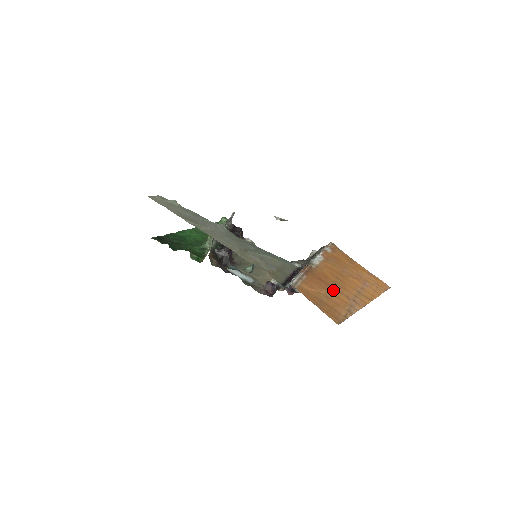
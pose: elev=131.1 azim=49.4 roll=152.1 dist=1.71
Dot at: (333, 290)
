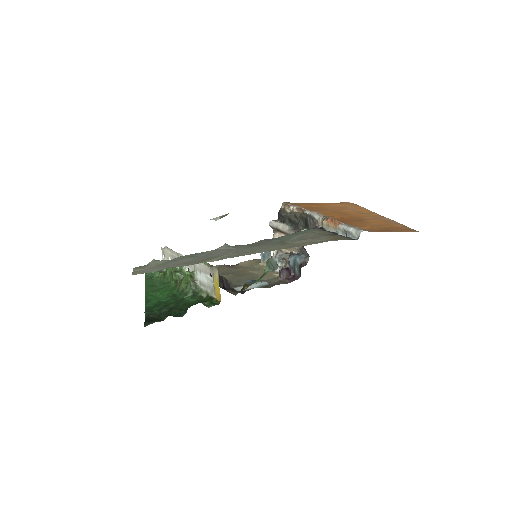
Dot at: (365, 221)
